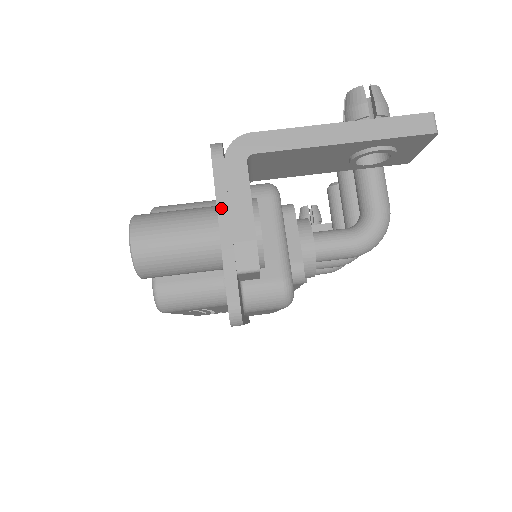
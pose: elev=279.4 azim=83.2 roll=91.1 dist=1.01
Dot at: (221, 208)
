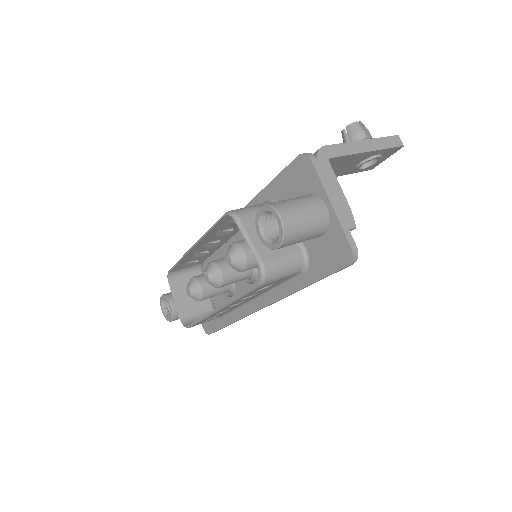
Dot at: (327, 191)
